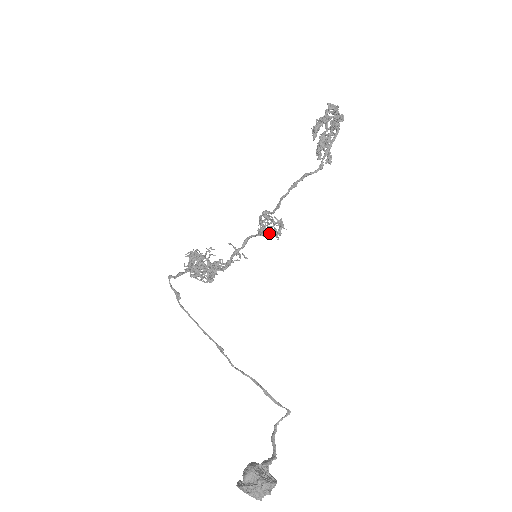
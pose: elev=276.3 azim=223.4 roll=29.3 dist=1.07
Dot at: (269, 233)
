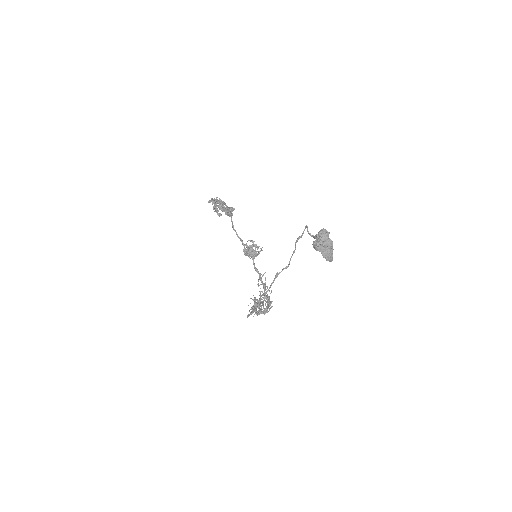
Dot at: (252, 249)
